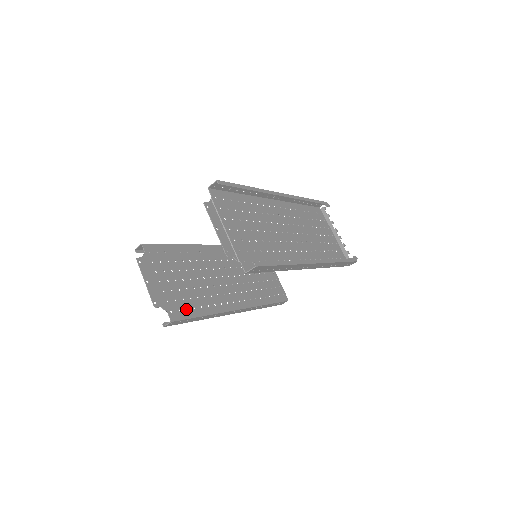
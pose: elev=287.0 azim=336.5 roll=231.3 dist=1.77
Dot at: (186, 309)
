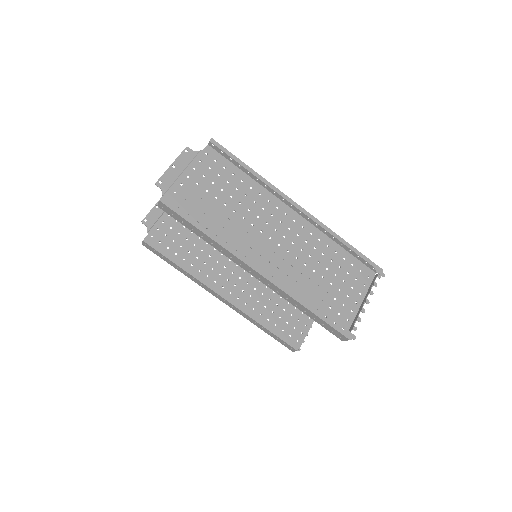
Dot at: occluded
